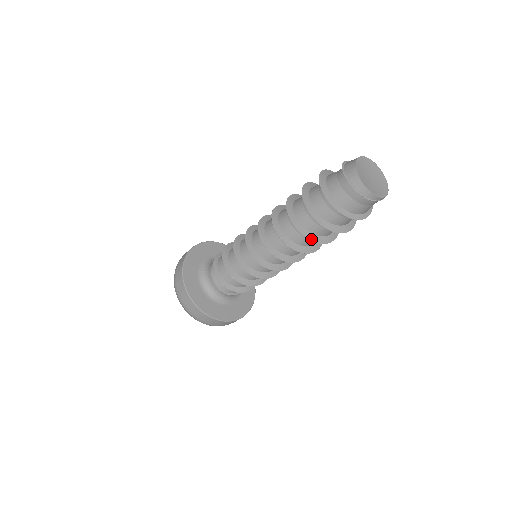
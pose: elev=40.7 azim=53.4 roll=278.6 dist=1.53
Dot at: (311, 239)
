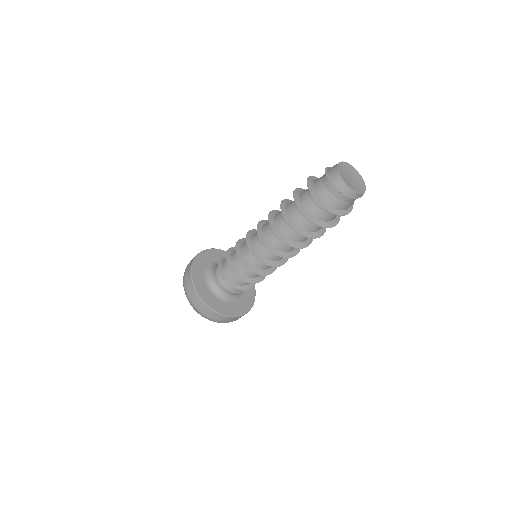
Dot at: (313, 237)
